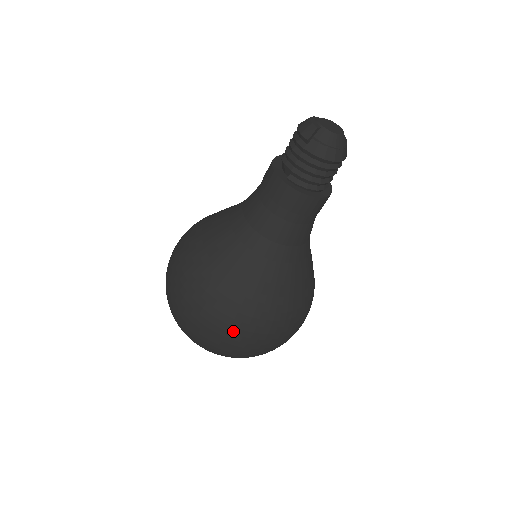
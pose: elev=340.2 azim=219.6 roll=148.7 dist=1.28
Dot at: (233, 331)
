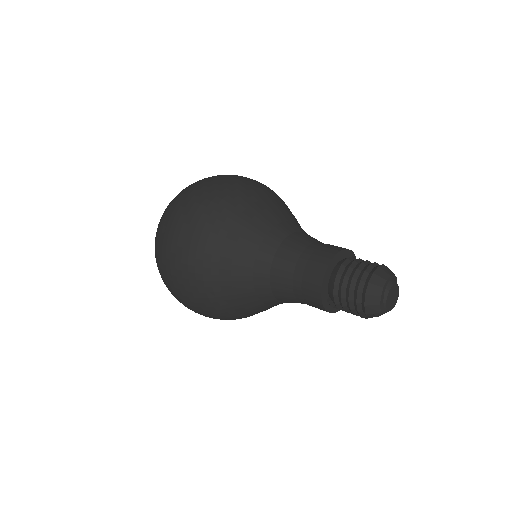
Dot at: occluded
